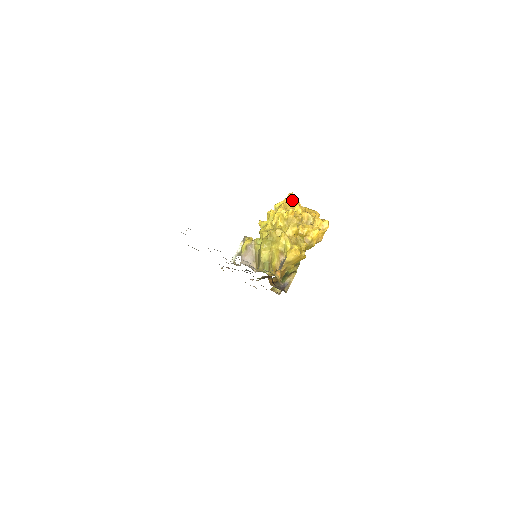
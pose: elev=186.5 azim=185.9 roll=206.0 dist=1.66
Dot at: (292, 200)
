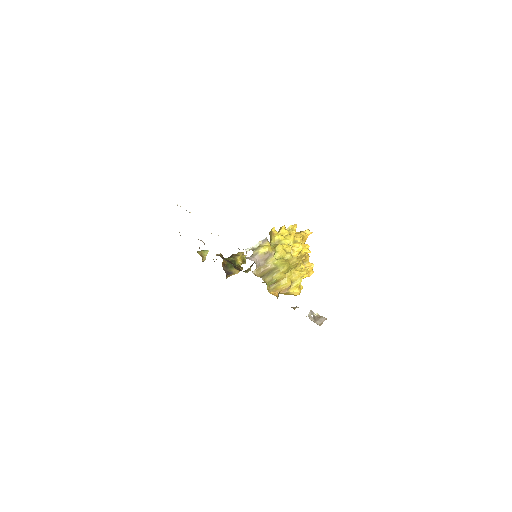
Dot at: (307, 237)
